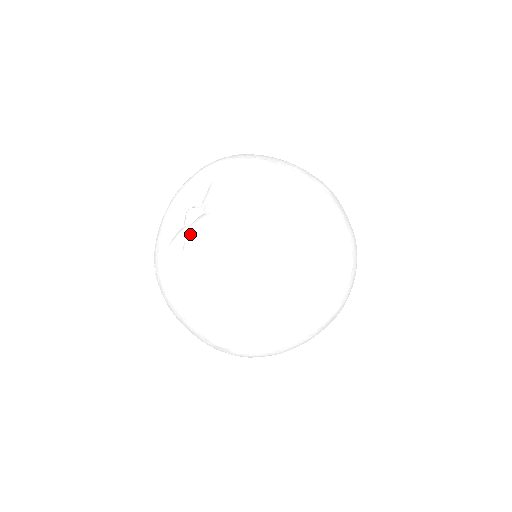
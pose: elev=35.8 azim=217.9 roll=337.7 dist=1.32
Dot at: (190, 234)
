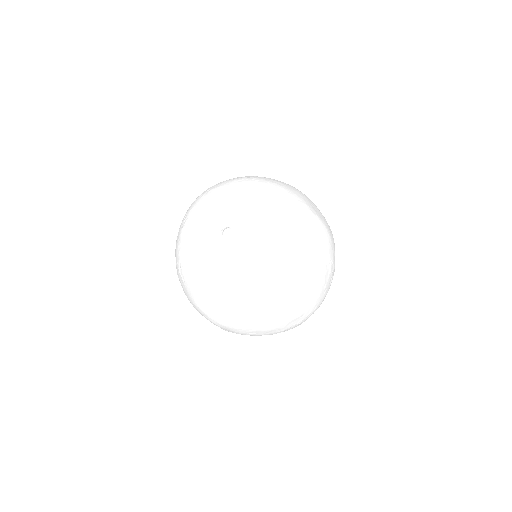
Dot at: (249, 241)
